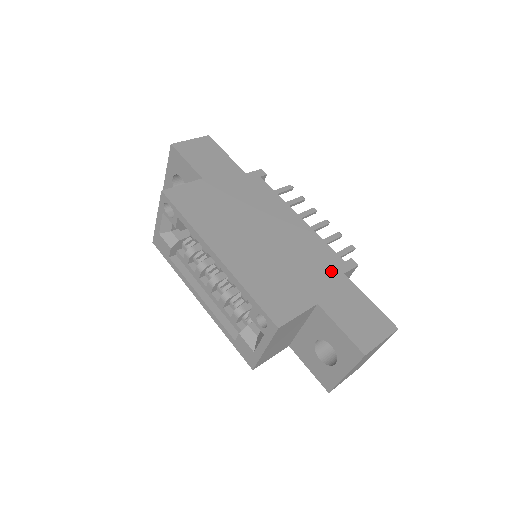
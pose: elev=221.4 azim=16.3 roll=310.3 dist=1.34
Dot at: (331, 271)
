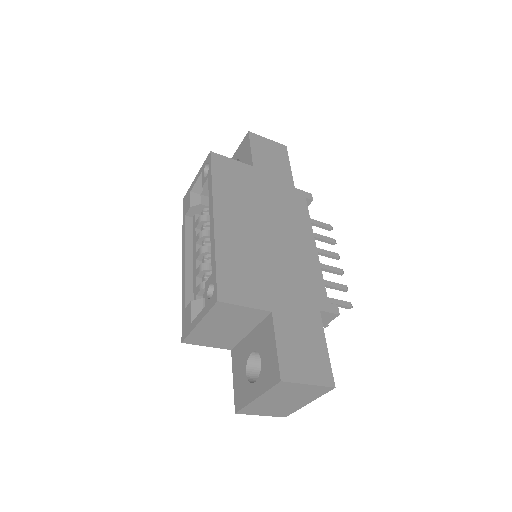
Dot at: (308, 300)
